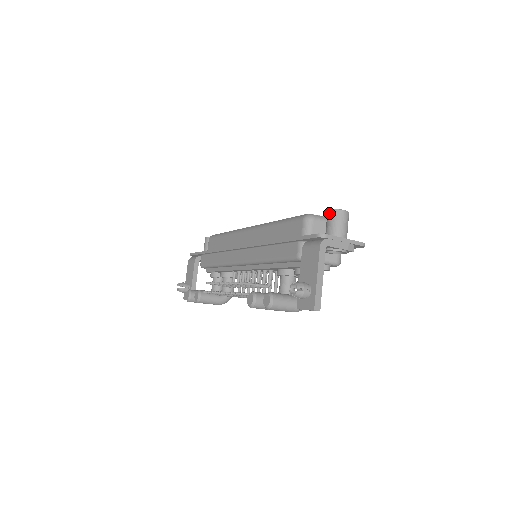
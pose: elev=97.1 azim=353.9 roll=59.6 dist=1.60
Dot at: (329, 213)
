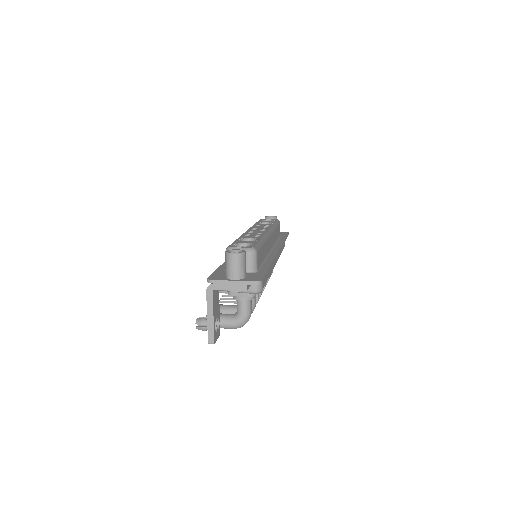
Dot at: (225, 254)
